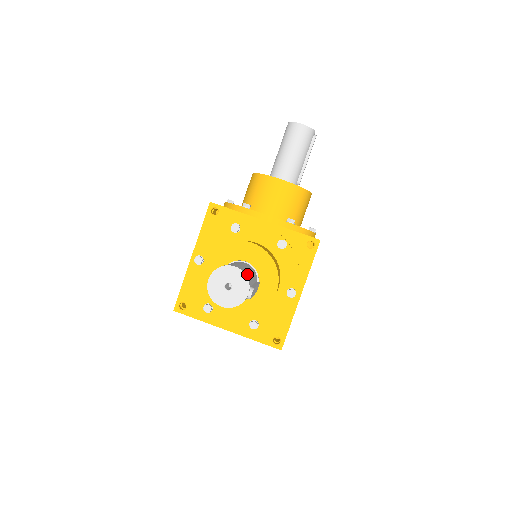
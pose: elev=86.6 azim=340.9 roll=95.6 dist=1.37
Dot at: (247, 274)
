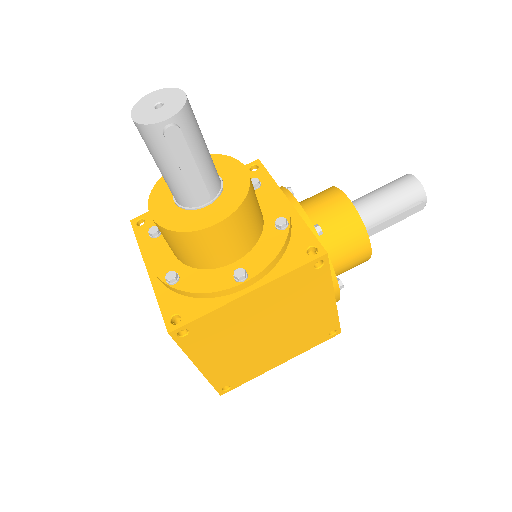
Dot at: (191, 117)
